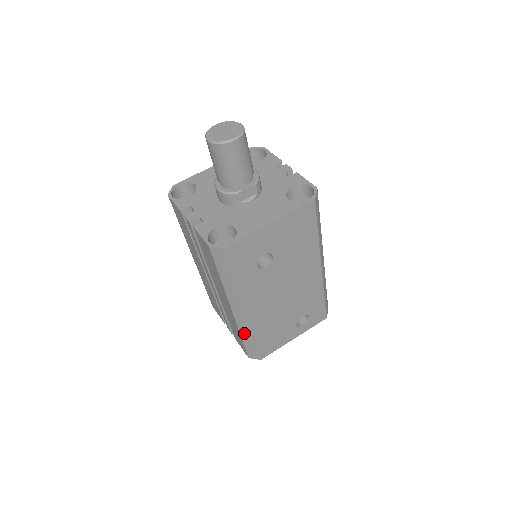
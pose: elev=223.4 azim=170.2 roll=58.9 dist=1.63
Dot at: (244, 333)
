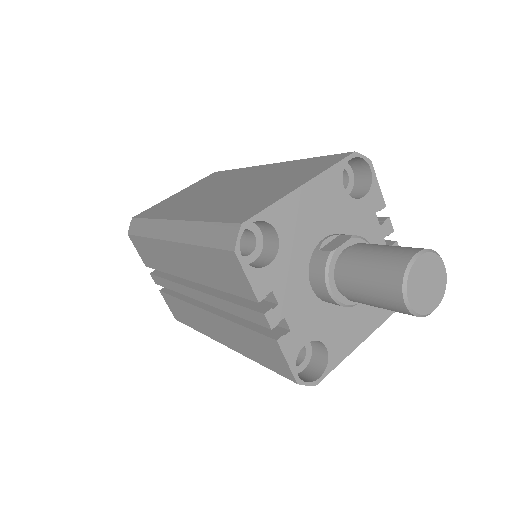
Dot at: occluded
